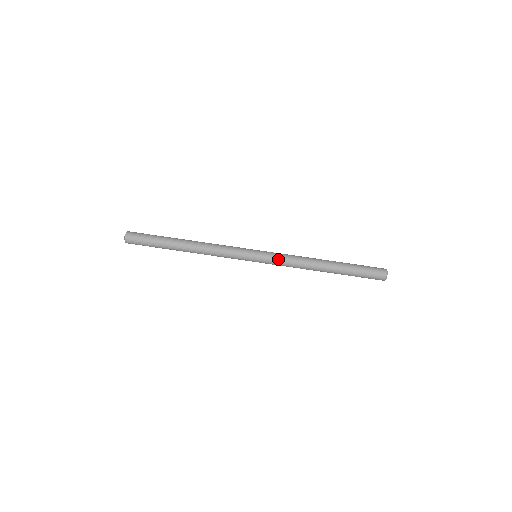
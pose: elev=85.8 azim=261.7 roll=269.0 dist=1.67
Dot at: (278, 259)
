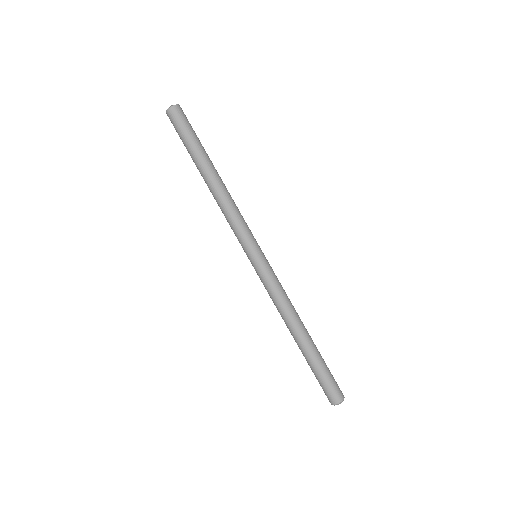
Dot at: (271, 281)
